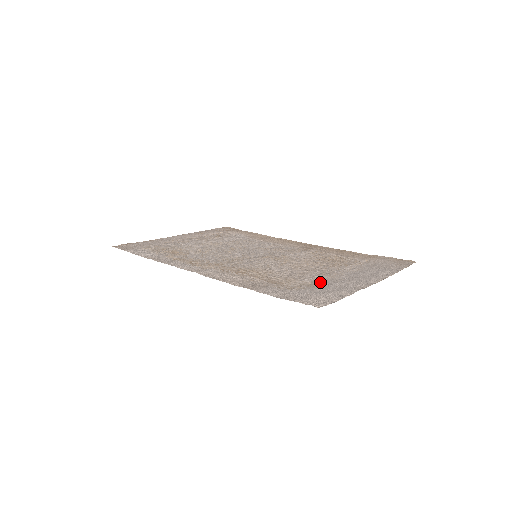
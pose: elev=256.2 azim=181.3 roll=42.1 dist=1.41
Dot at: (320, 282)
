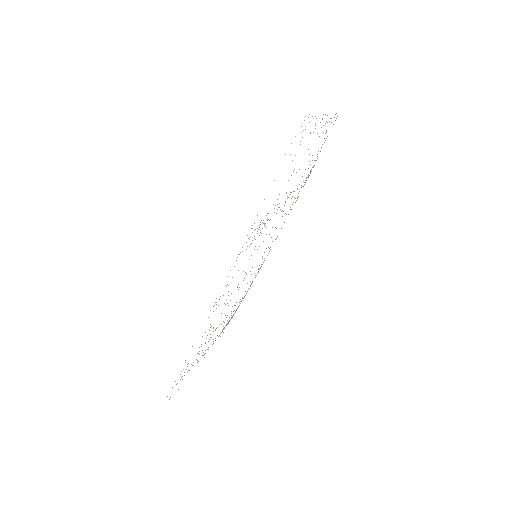
Dot at: occluded
